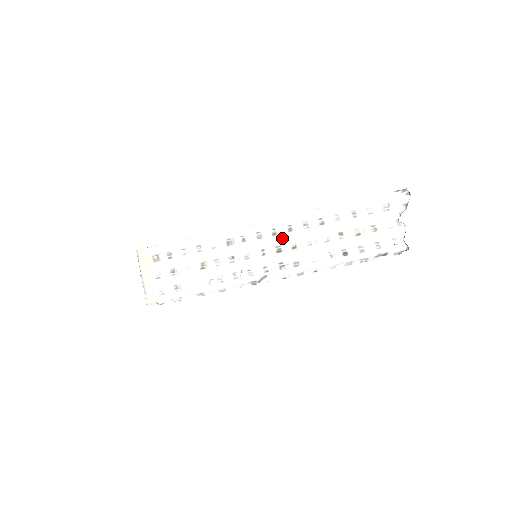
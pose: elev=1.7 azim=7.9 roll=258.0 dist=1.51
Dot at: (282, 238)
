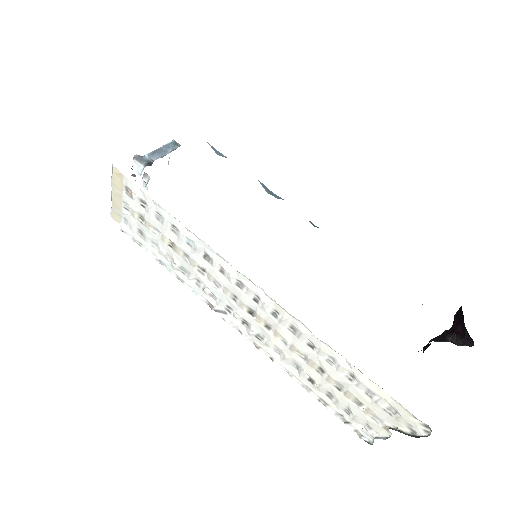
Dot at: (261, 311)
